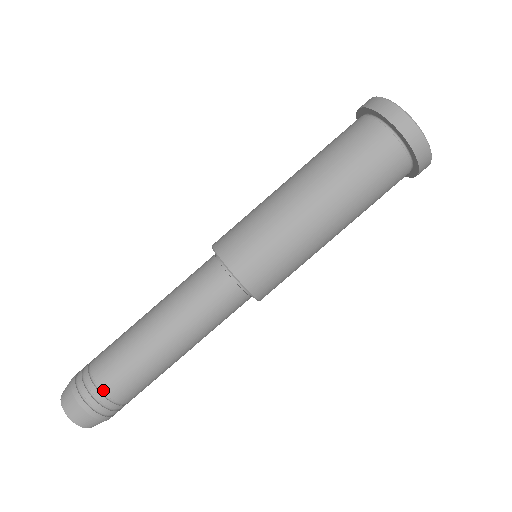
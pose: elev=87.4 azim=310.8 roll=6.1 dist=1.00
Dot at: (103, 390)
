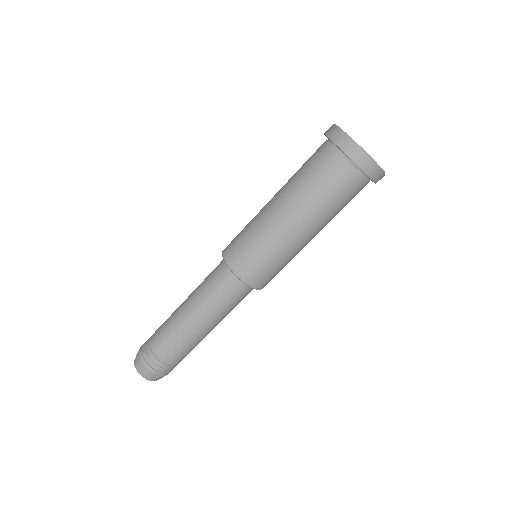
Dot at: (167, 363)
